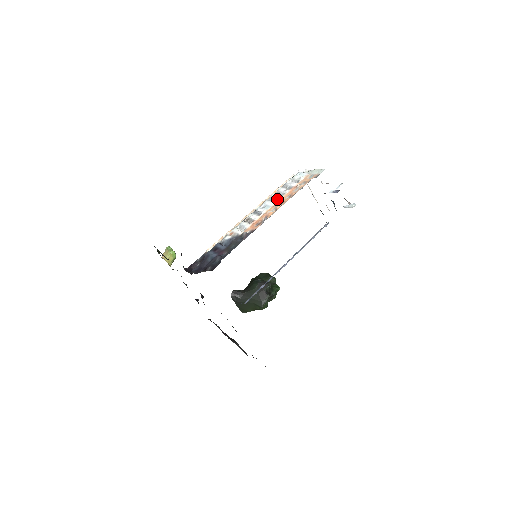
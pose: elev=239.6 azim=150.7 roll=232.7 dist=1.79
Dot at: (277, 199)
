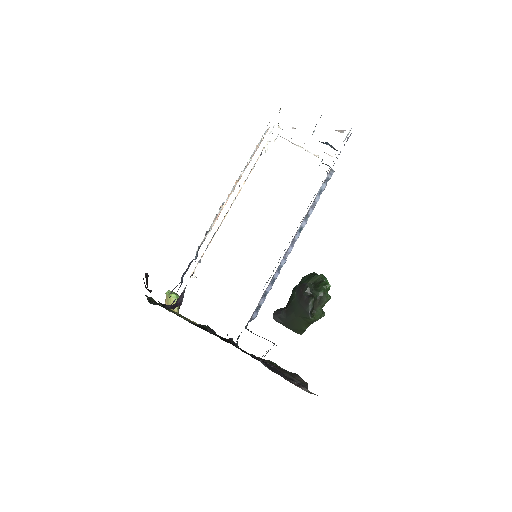
Dot at: (240, 176)
